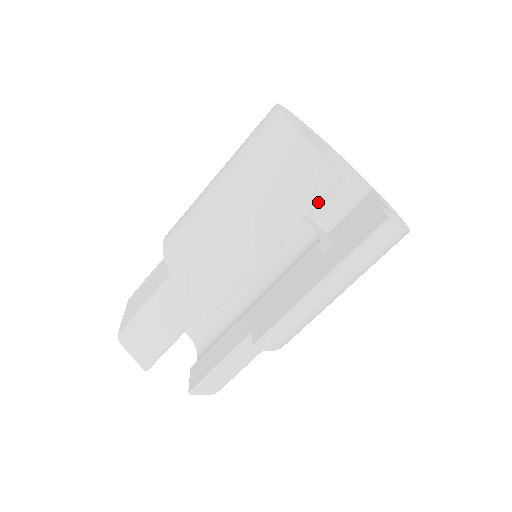
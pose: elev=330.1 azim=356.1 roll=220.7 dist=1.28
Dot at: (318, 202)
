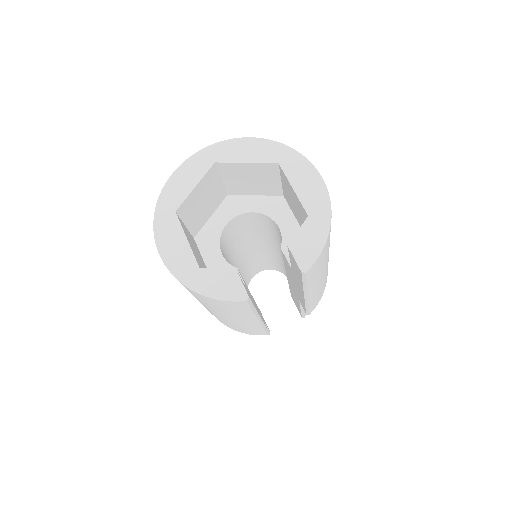
Dot at: (250, 308)
